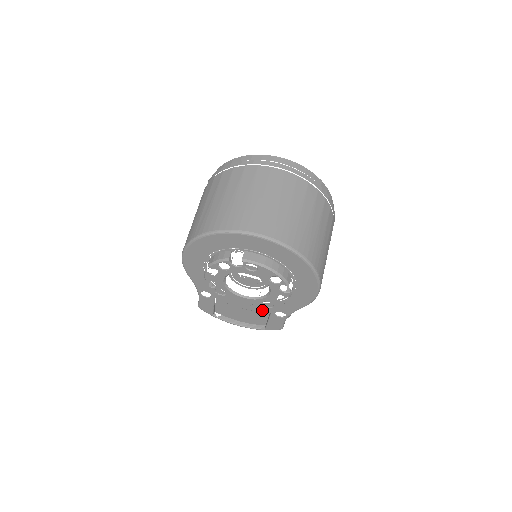
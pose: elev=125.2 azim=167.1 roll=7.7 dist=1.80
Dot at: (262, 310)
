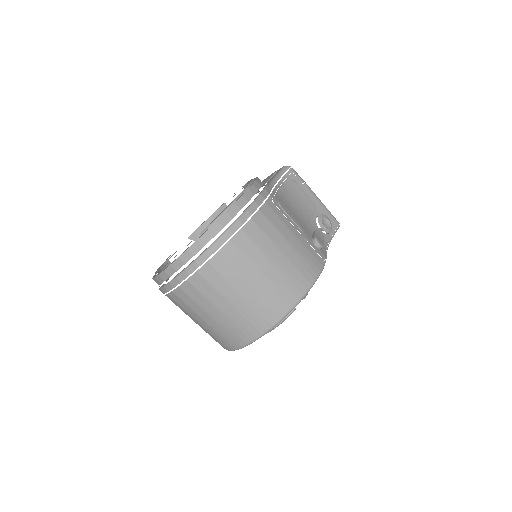
Dot at: occluded
